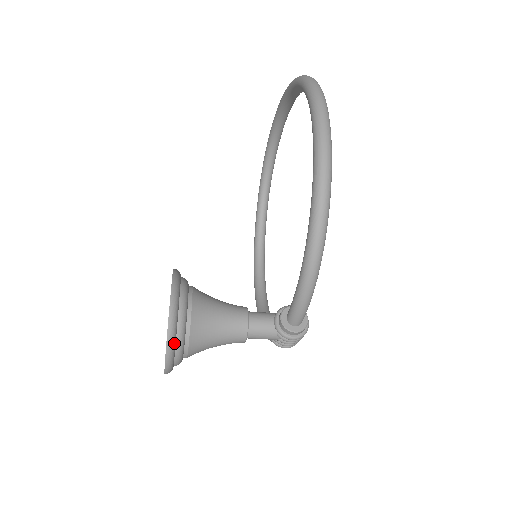
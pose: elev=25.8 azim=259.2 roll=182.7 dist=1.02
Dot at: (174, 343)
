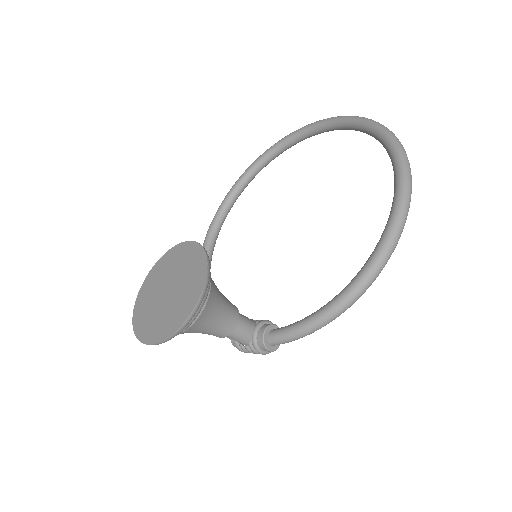
Dot at: (183, 329)
